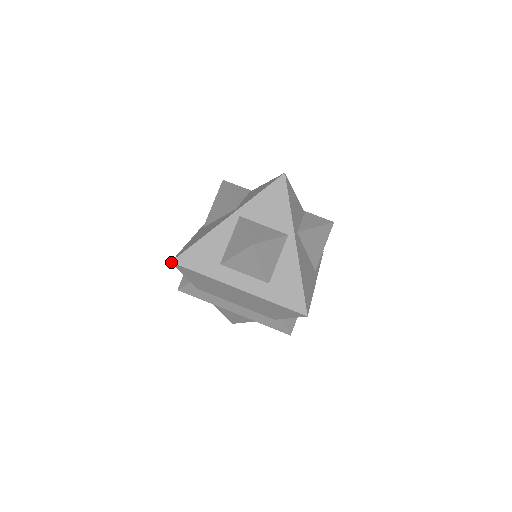
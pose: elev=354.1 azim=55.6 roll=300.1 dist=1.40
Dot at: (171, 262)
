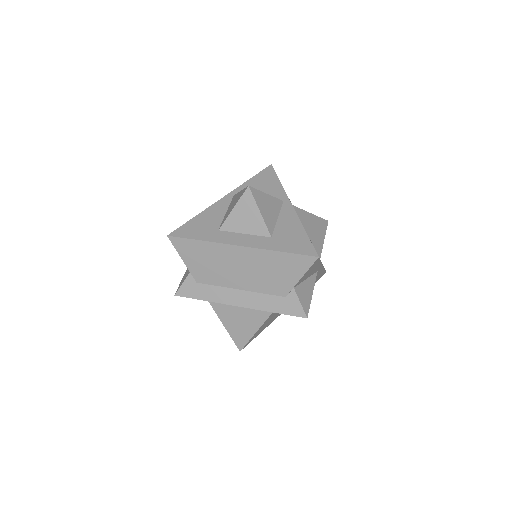
Dot at: (167, 236)
